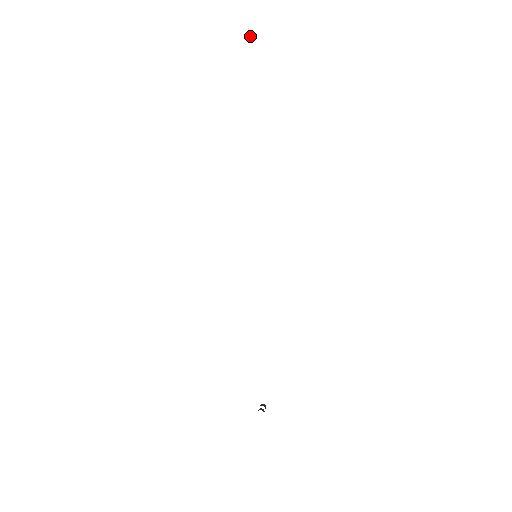
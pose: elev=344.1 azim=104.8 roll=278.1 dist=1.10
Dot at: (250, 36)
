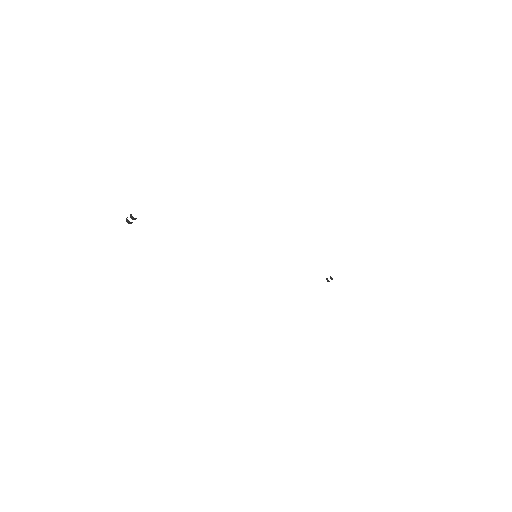
Dot at: (131, 222)
